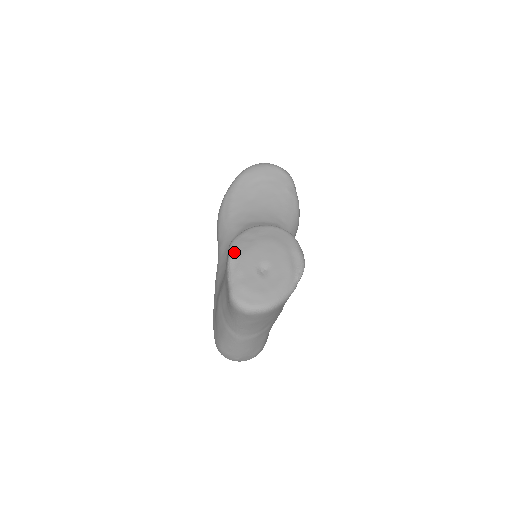
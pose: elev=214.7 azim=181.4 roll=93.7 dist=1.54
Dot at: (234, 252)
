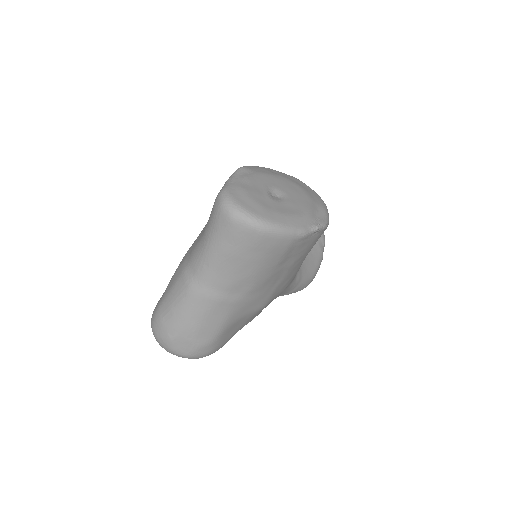
Dot at: (249, 167)
